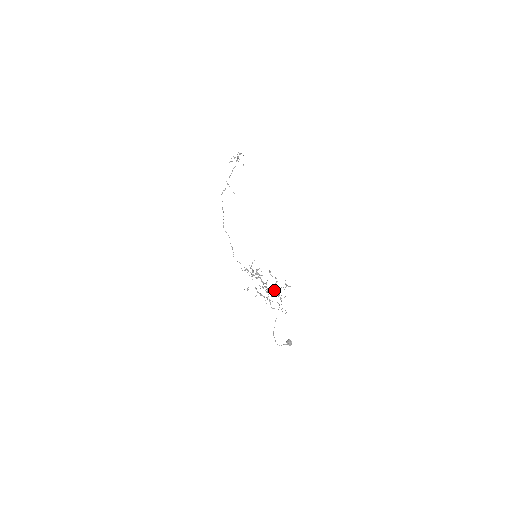
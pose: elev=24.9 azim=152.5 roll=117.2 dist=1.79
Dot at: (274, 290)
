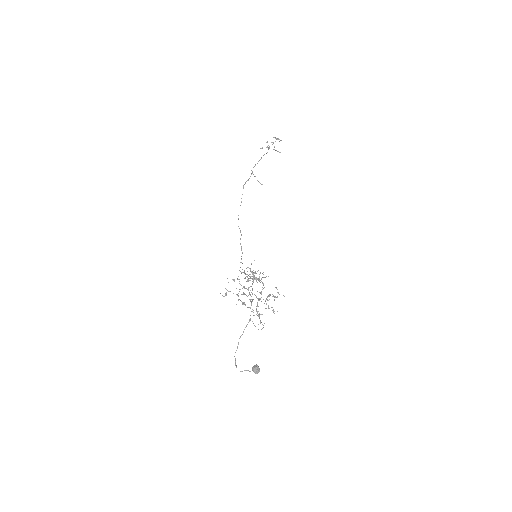
Dot at: (259, 298)
